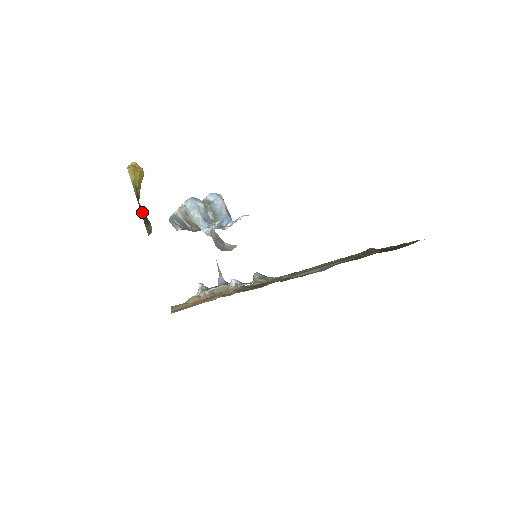
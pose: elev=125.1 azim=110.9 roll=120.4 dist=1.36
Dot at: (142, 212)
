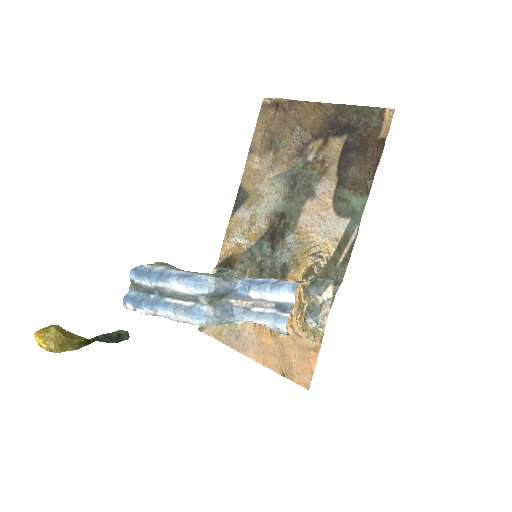
Dot at: (107, 341)
